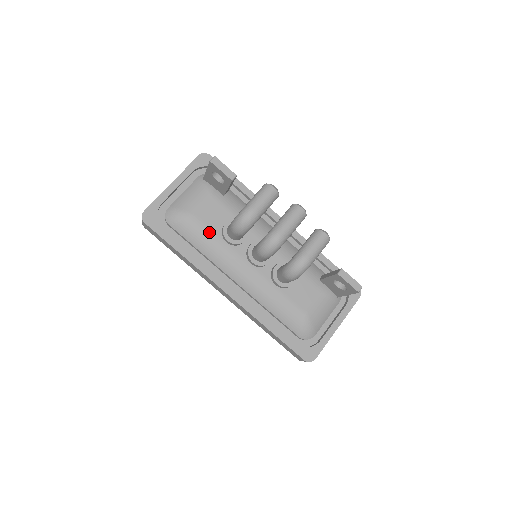
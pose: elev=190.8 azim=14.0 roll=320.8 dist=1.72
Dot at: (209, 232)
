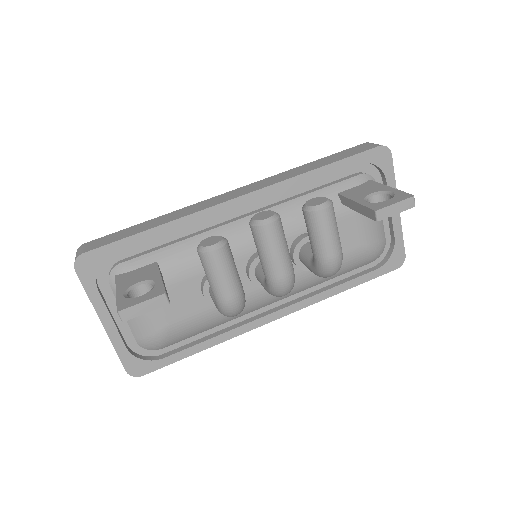
Dot at: (200, 316)
